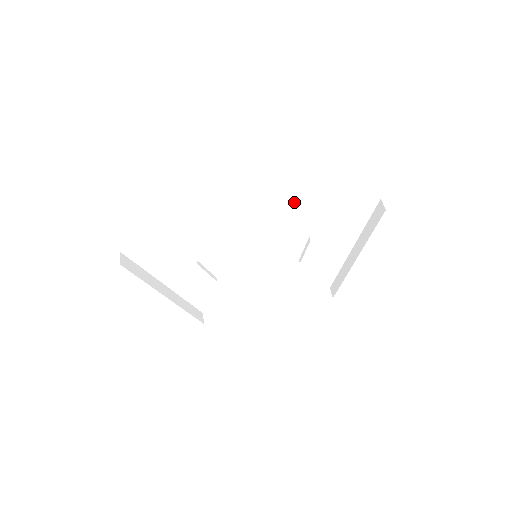
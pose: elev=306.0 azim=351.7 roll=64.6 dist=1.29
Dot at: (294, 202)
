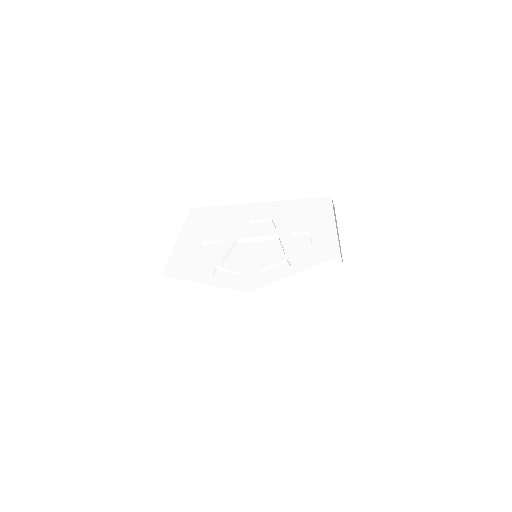
Dot at: (260, 219)
